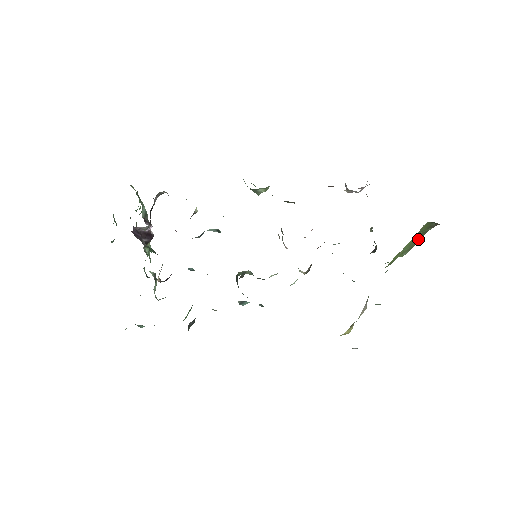
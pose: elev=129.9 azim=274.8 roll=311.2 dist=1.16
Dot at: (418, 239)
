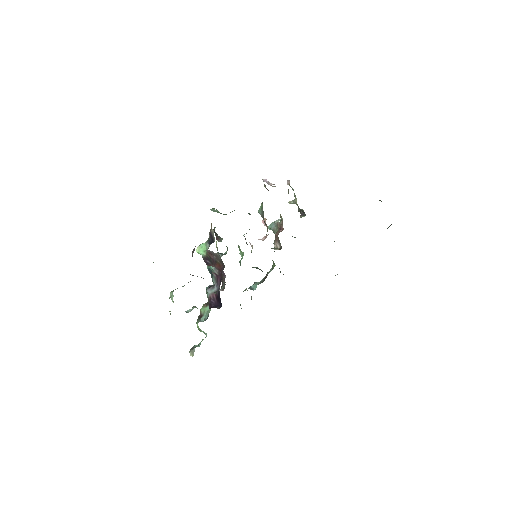
Dot at: occluded
